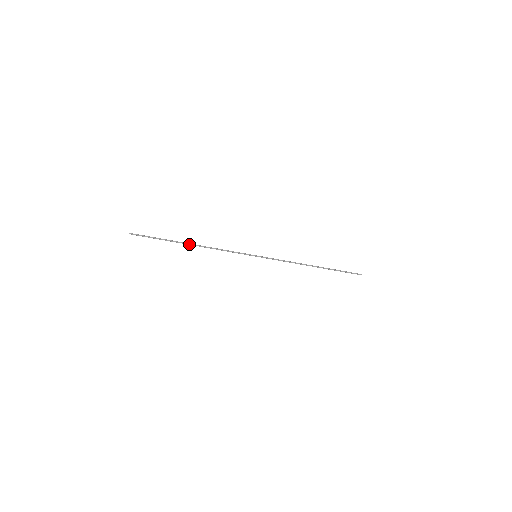
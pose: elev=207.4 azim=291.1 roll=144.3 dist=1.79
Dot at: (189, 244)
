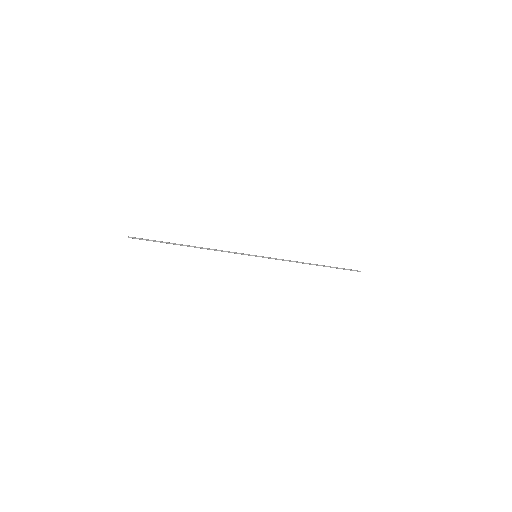
Dot at: (189, 246)
